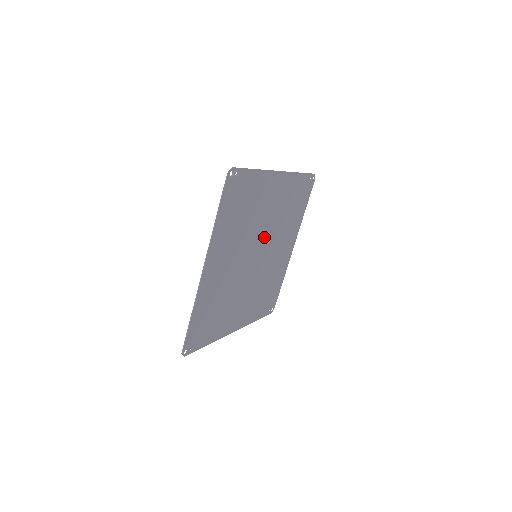
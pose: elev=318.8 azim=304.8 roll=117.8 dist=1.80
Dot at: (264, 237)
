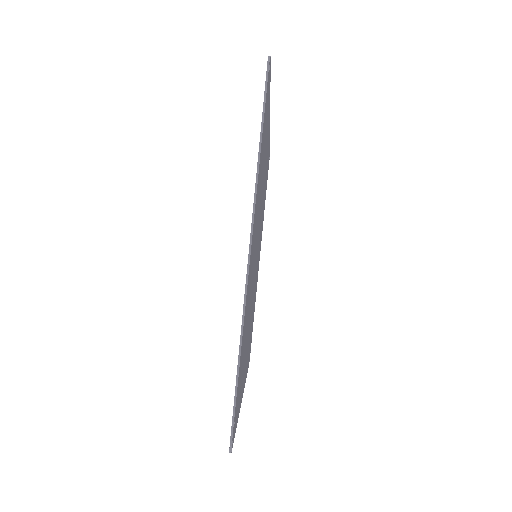
Dot at: (256, 246)
